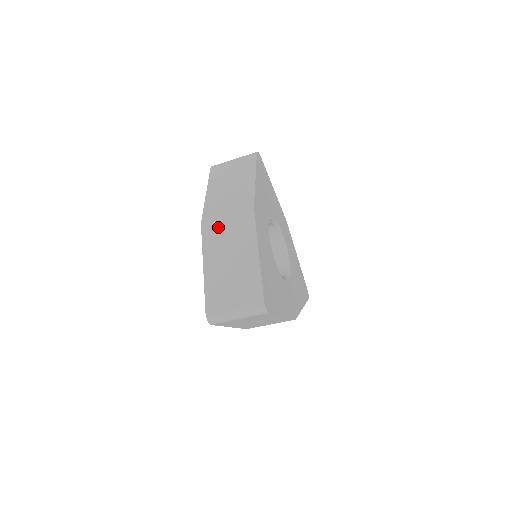
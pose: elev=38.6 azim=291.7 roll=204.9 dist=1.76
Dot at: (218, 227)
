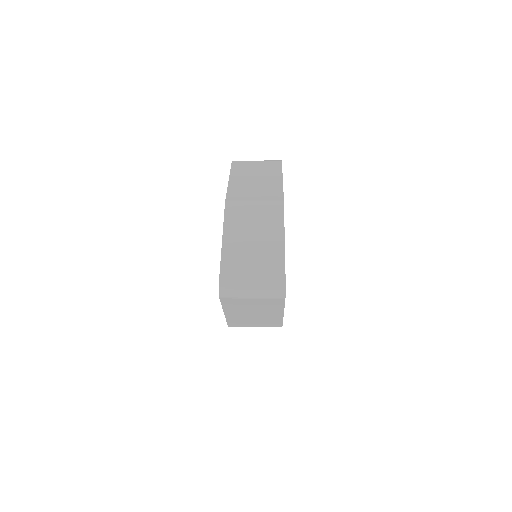
Dot at: (244, 208)
